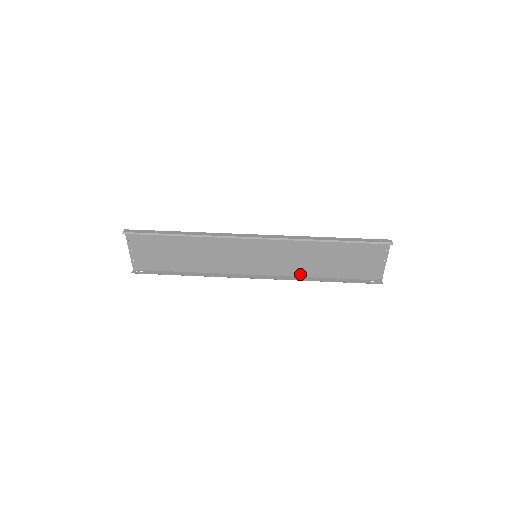
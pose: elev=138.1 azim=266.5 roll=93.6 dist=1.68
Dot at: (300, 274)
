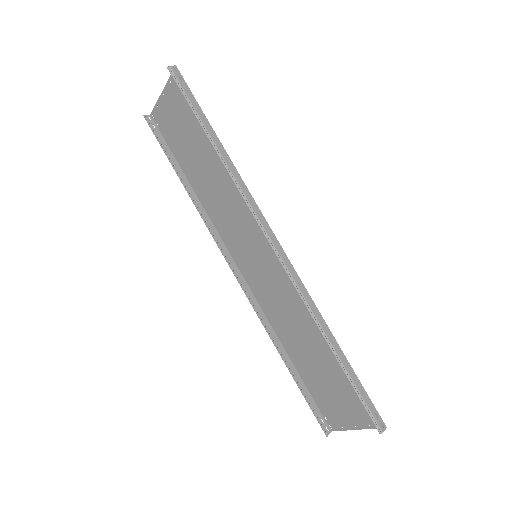
Dot at: (274, 323)
